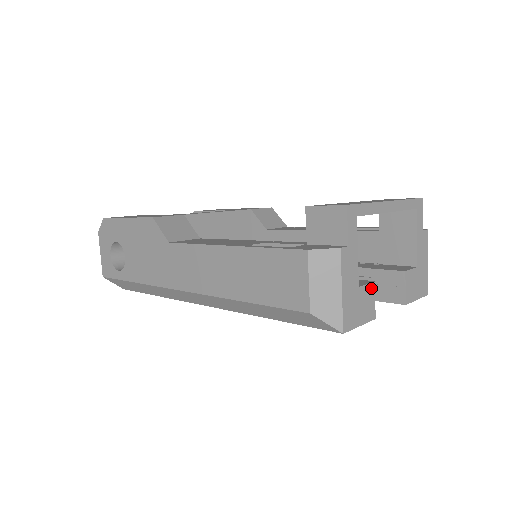
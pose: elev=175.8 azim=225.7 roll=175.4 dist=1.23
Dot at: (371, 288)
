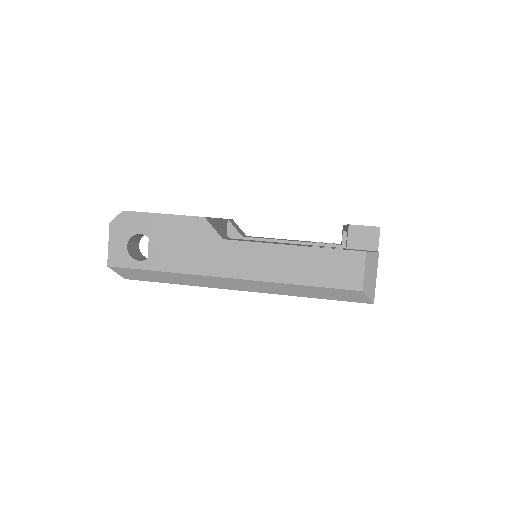
Dot at: occluded
